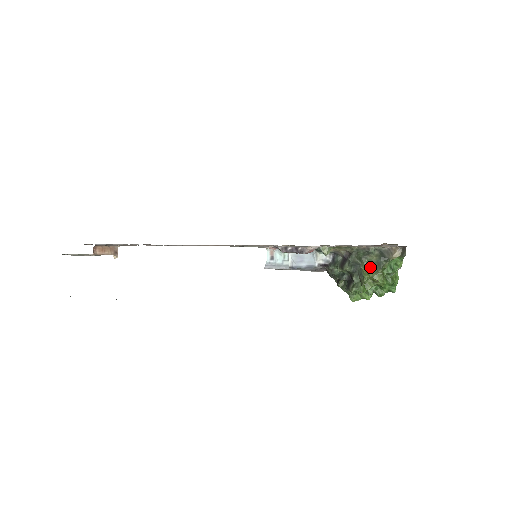
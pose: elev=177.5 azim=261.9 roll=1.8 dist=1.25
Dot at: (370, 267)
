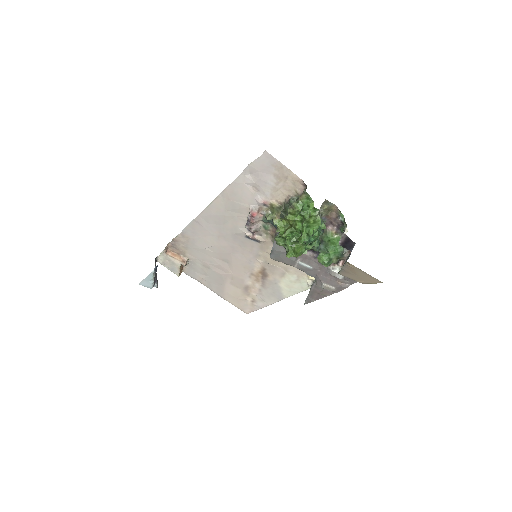
Dot at: occluded
